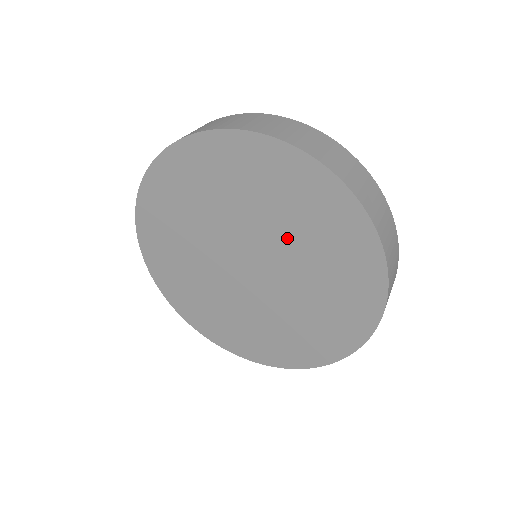
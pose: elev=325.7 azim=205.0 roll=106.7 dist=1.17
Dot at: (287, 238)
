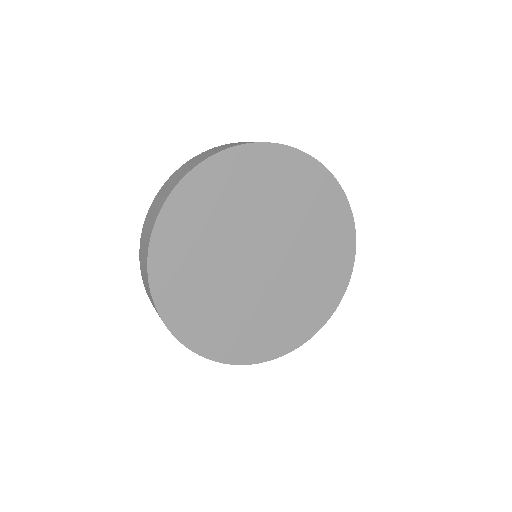
Dot at: (269, 211)
